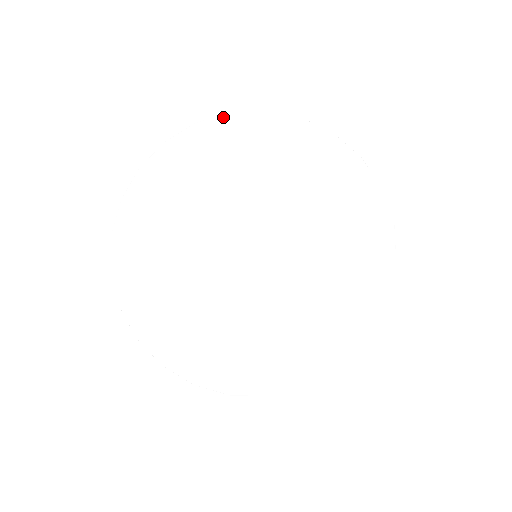
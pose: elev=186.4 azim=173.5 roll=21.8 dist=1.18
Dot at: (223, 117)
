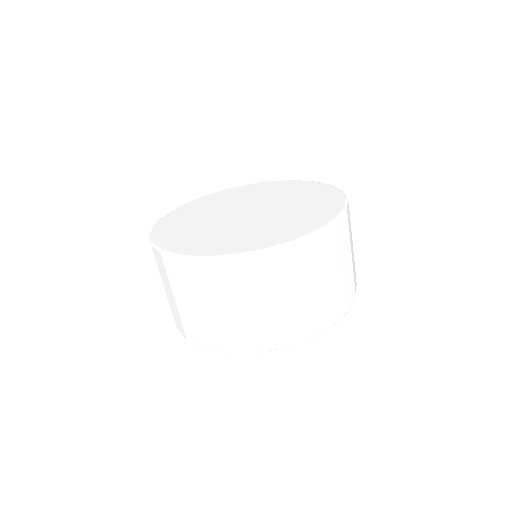
Dot at: (293, 180)
